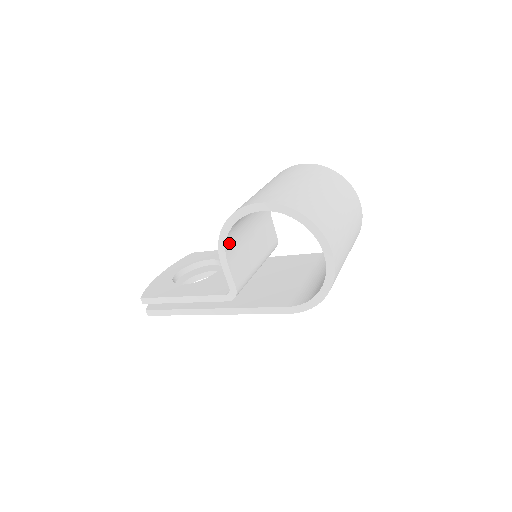
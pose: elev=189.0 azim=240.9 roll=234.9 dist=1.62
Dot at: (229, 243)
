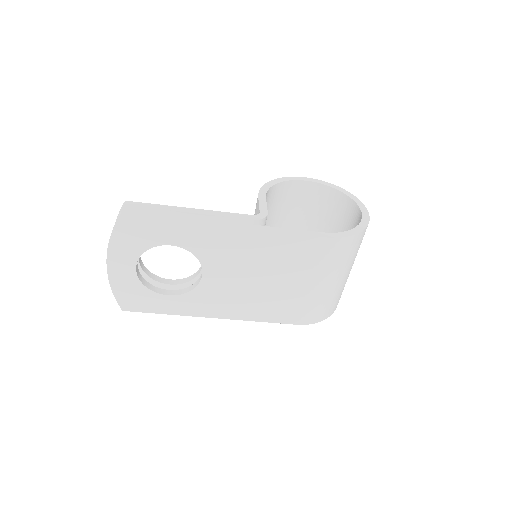
Dot at: (266, 197)
